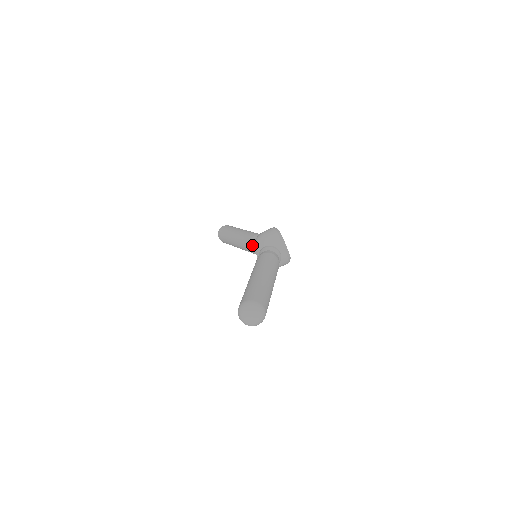
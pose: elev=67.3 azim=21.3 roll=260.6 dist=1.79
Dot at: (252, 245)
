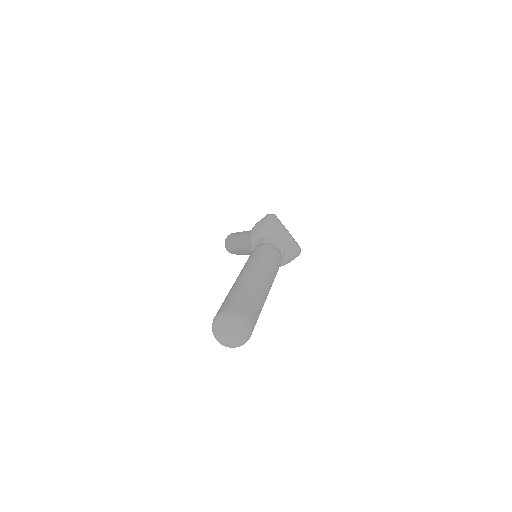
Dot at: occluded
